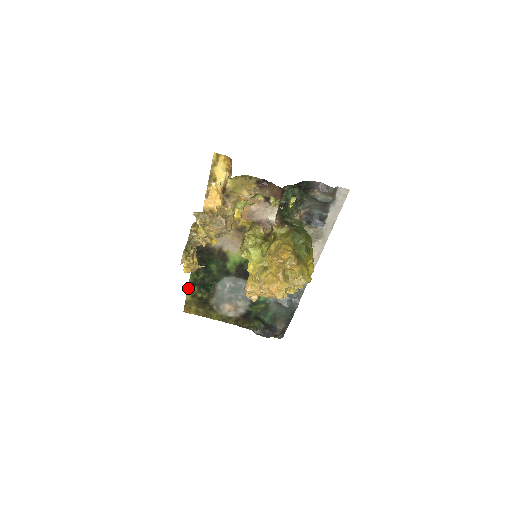
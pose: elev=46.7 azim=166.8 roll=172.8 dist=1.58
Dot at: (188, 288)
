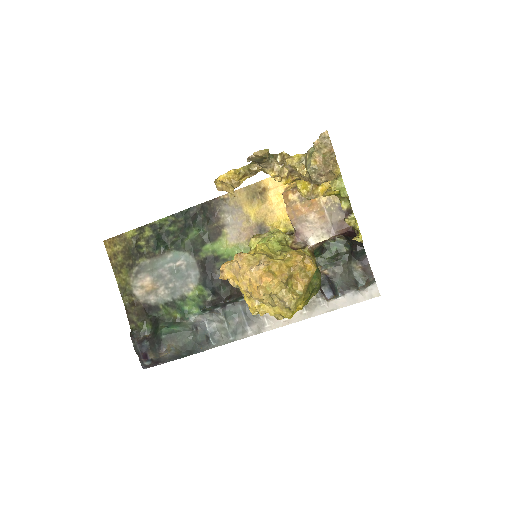
Dot at: (144, 226)
